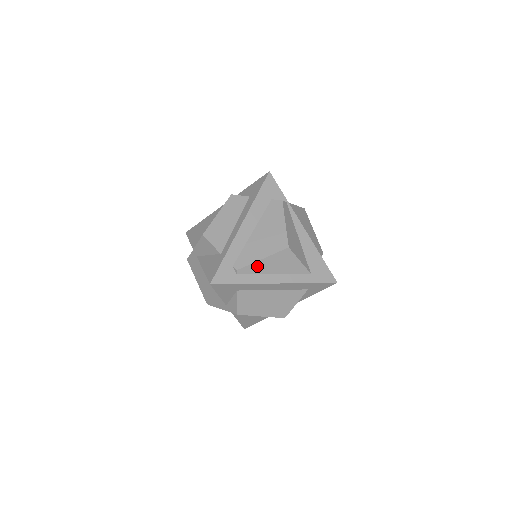
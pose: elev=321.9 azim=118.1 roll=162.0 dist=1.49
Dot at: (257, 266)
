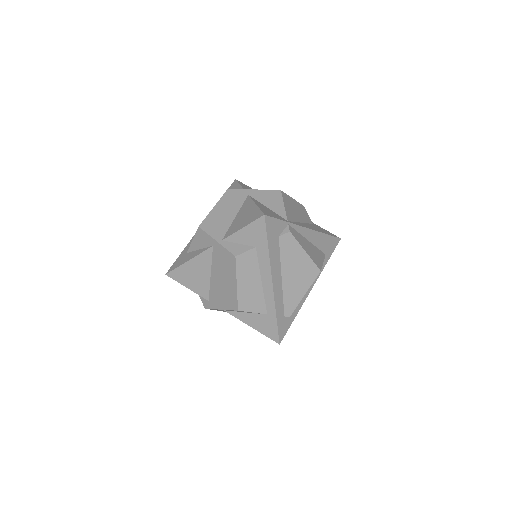
Dot at: (300, 299)
